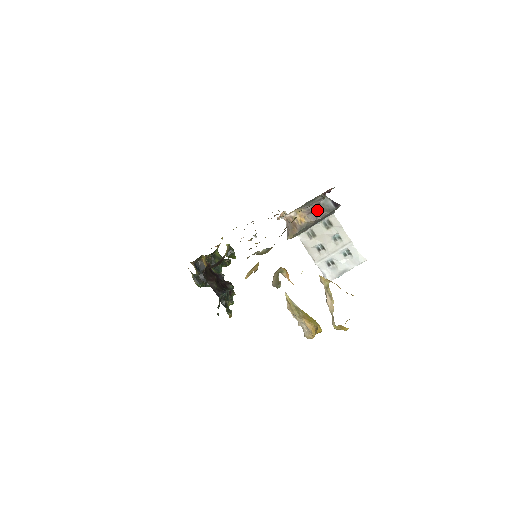
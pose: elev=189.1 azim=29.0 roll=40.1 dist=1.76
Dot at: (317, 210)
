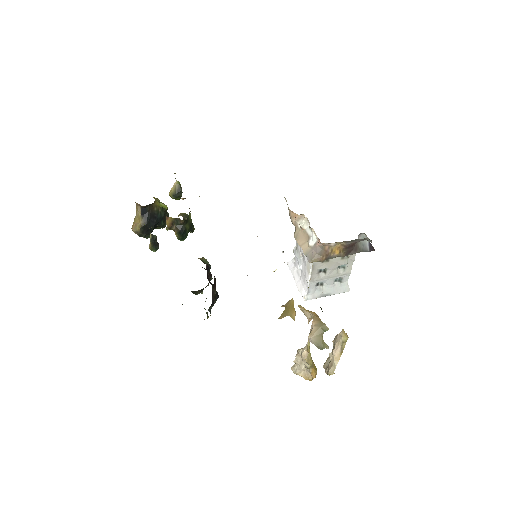
Dot at: (354, 247)
